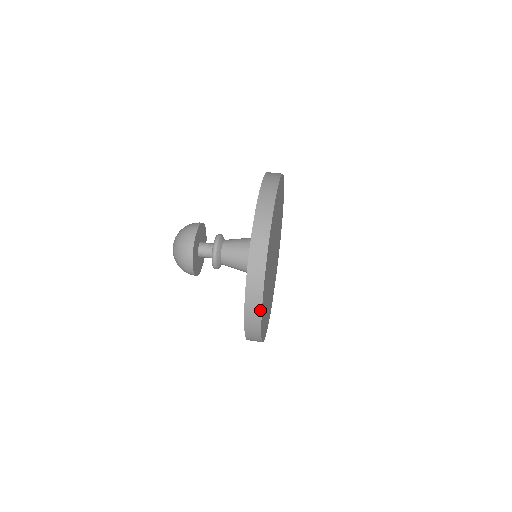
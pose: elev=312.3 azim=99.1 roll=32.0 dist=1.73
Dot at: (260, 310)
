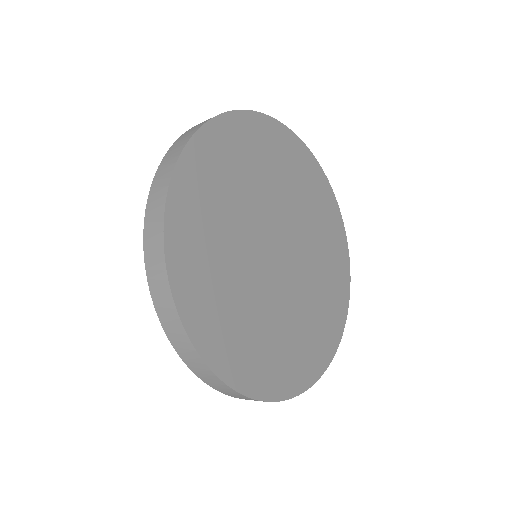
Dot at: (161, 235)
